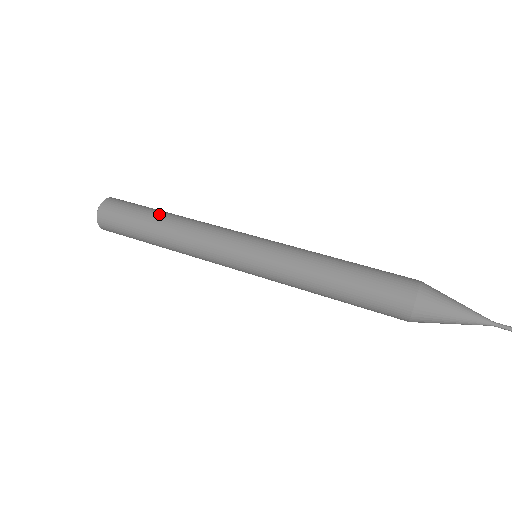
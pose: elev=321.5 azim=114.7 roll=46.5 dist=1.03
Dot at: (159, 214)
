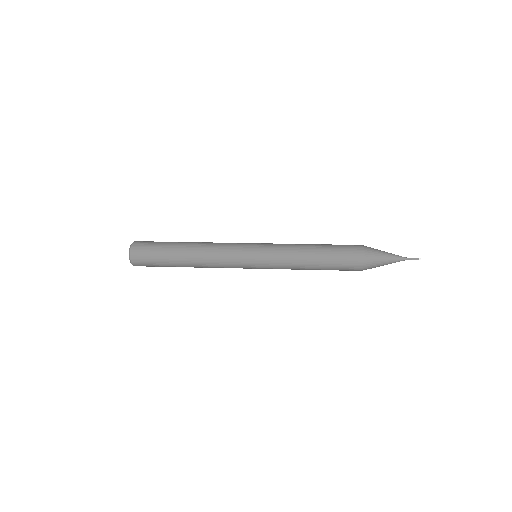
Dot at: (180, 243)
